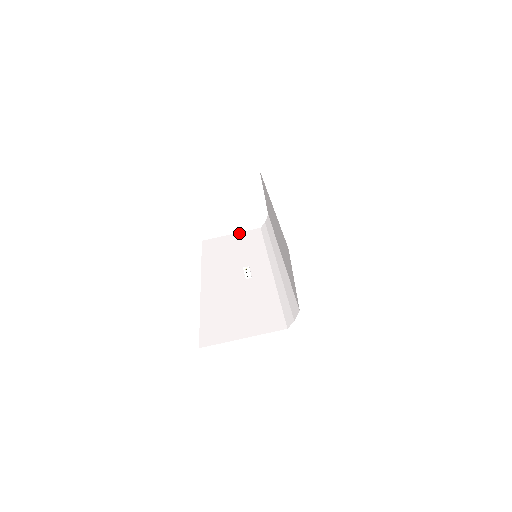
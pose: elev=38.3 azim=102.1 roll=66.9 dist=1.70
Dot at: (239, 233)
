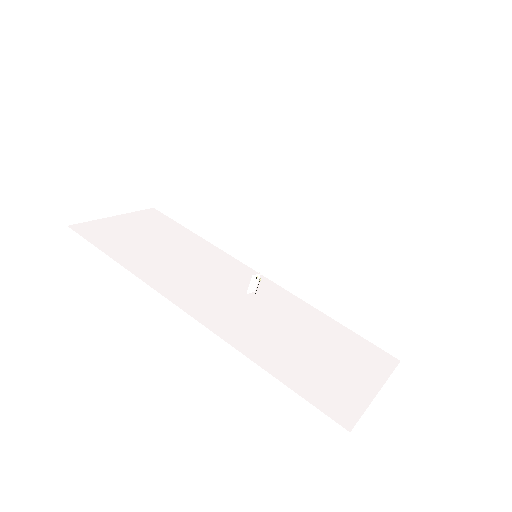
Dot at: (128, 214)
